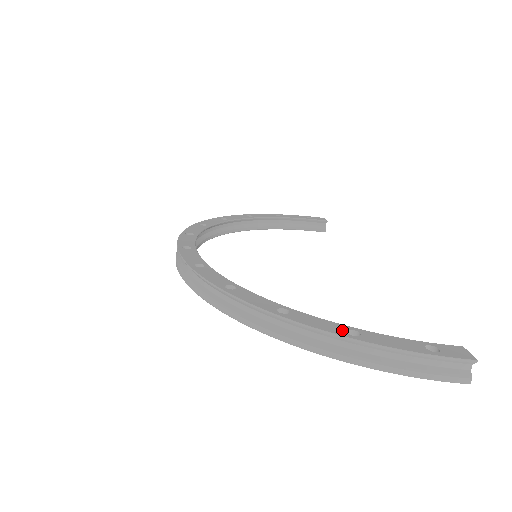
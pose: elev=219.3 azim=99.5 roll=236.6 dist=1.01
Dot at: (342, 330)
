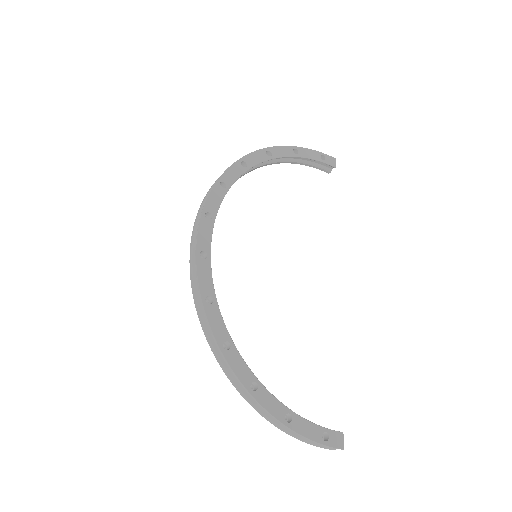
Dot at: (283, 415)
